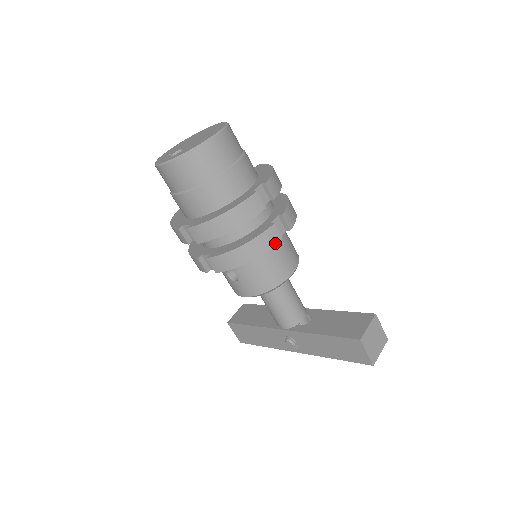
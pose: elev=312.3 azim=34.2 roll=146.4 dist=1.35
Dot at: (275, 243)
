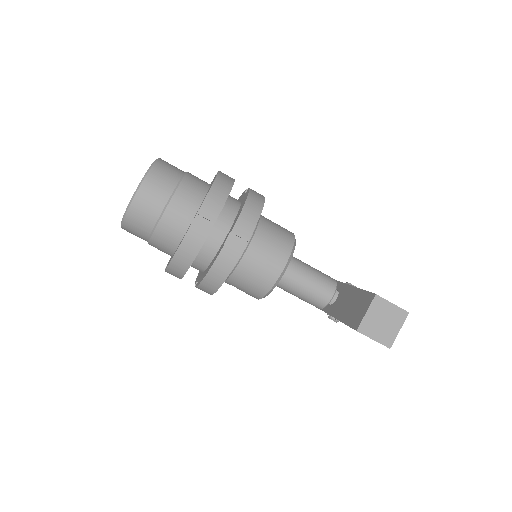
Dot at: (234, 262)
